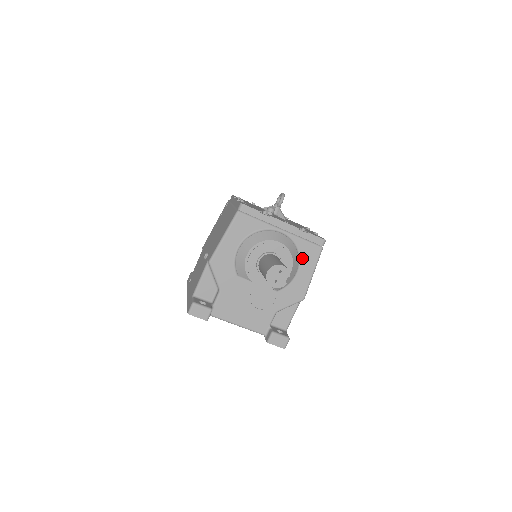
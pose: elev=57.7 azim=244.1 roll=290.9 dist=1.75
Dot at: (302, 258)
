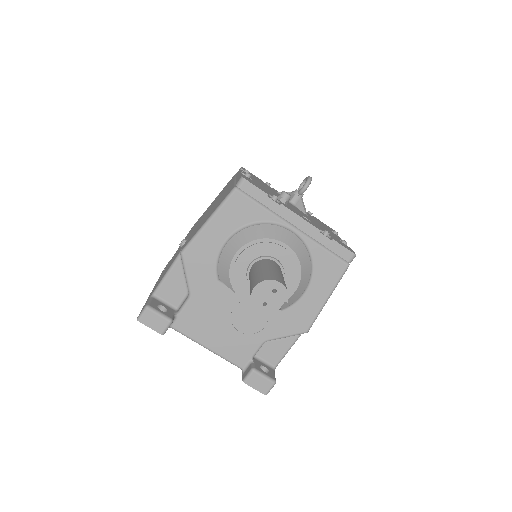
Dot at: (316, 274)
